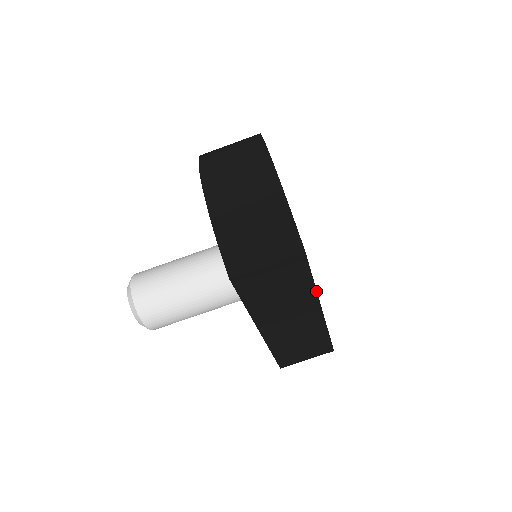
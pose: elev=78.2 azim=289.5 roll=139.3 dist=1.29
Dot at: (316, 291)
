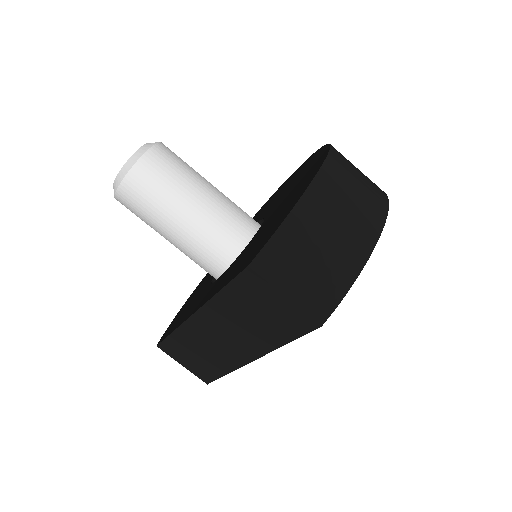
Dot at: occluded
